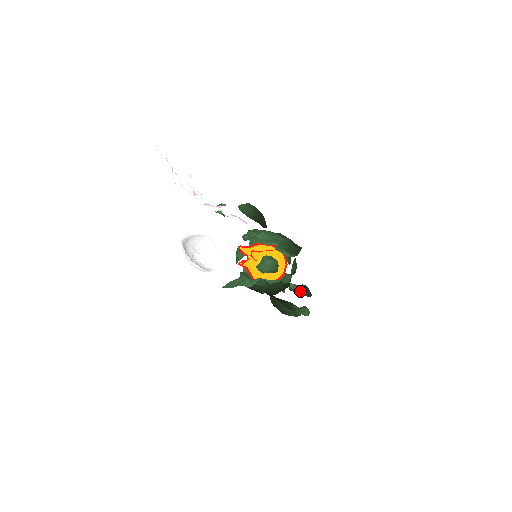
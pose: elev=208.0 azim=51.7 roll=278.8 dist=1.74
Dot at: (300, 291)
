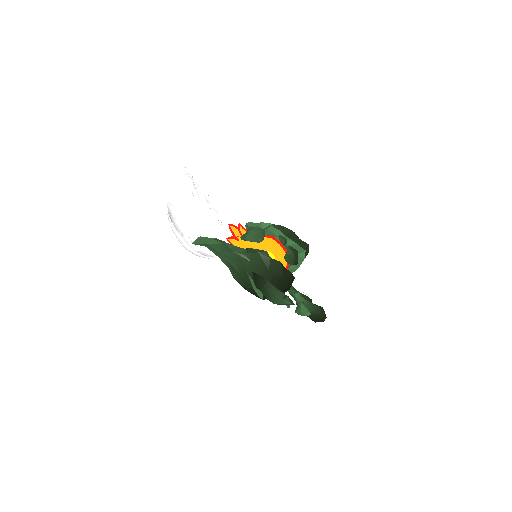
Dot at: (308, 305)
